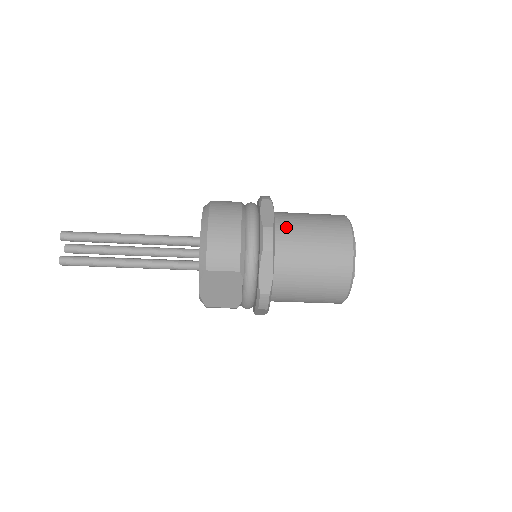
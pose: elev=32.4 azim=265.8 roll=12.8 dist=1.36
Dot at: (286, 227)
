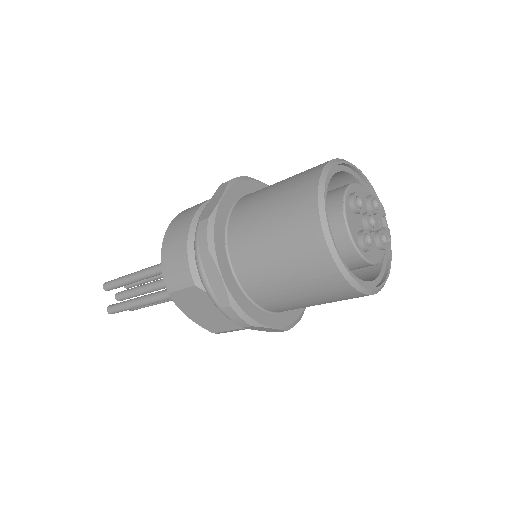
Dot at: (242, 210)
